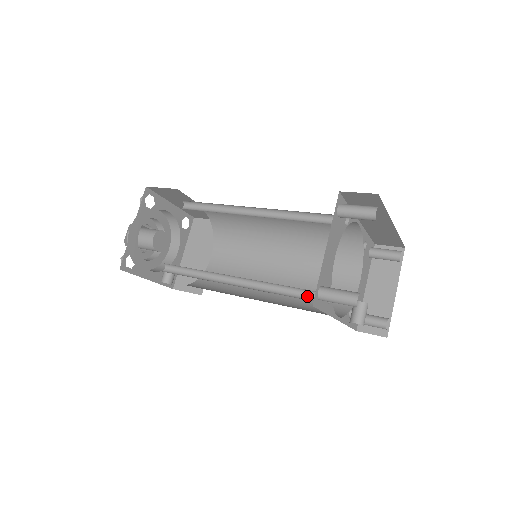
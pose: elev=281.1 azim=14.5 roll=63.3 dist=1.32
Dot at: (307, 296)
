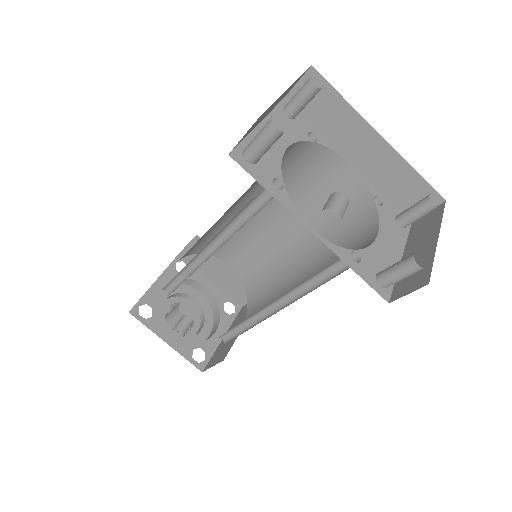
Dot at: (263, 206)
